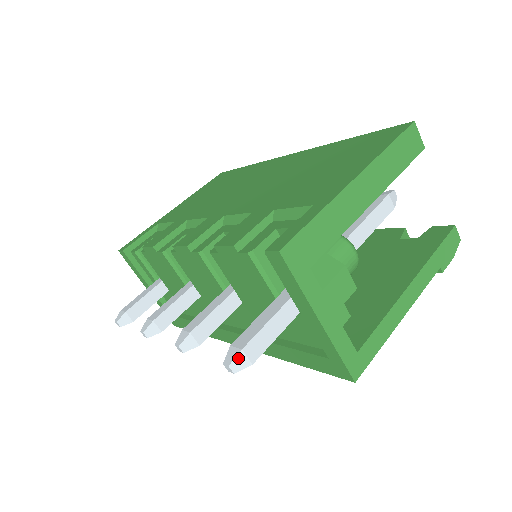
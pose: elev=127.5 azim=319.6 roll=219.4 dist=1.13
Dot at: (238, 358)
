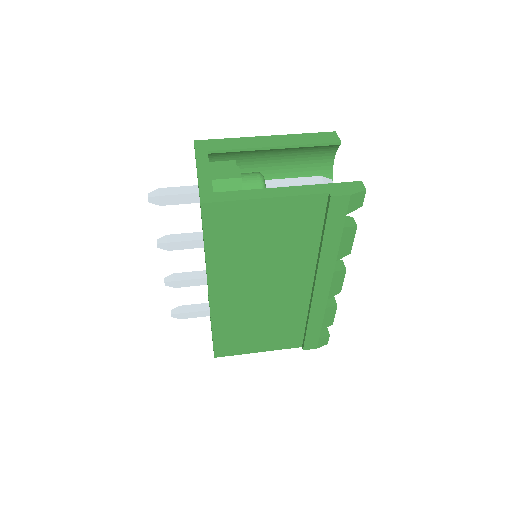
Dot at: (154, 191)
